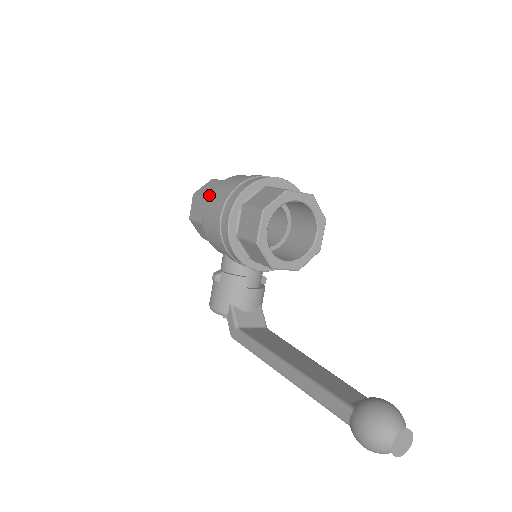
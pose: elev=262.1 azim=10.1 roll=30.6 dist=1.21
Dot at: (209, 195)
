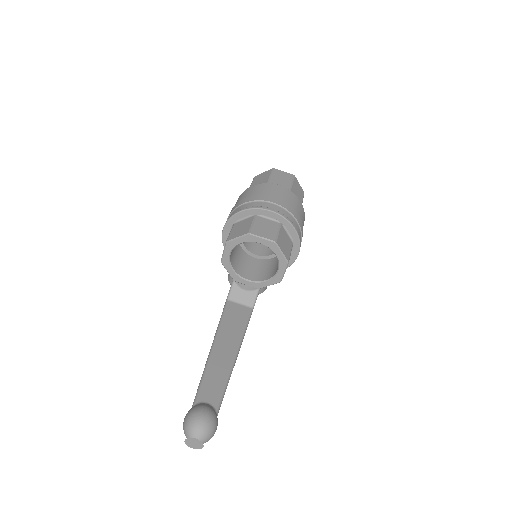
Dot at: (241, 194)
